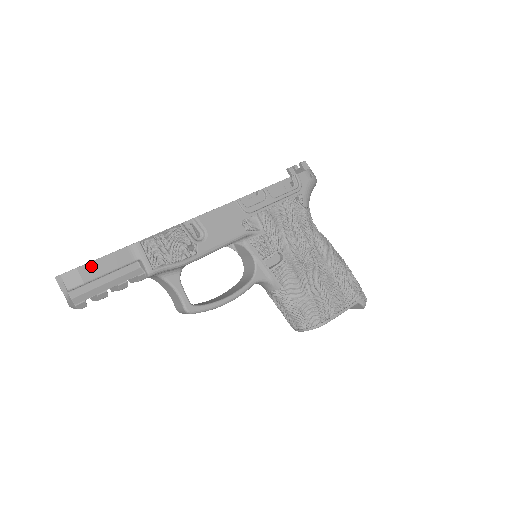
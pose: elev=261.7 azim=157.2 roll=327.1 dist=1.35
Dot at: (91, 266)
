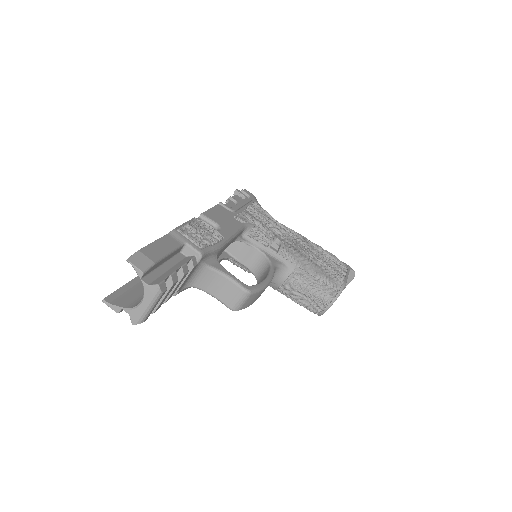
Dot at: (150, 249)
